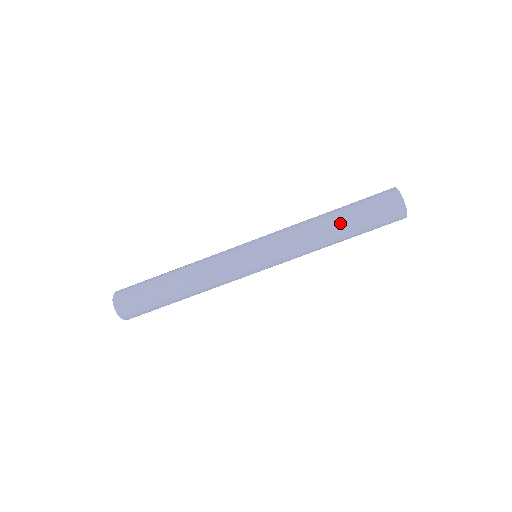
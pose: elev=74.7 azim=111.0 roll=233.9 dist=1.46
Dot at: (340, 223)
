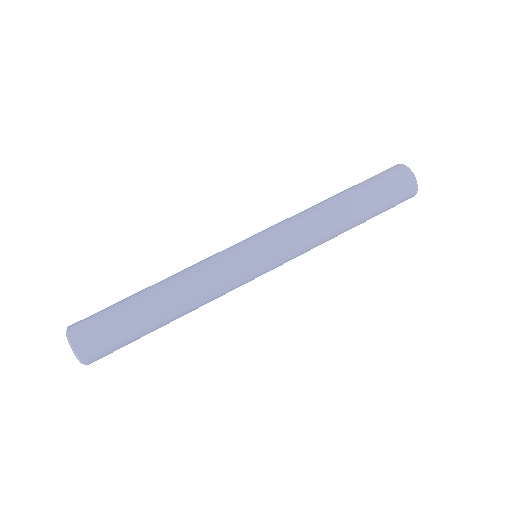
Dot at: (342, 194)
